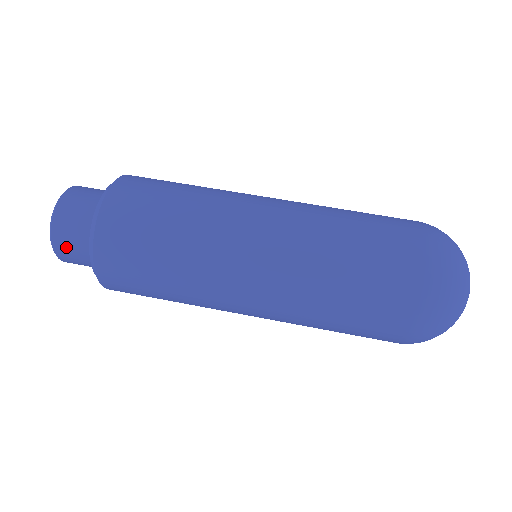
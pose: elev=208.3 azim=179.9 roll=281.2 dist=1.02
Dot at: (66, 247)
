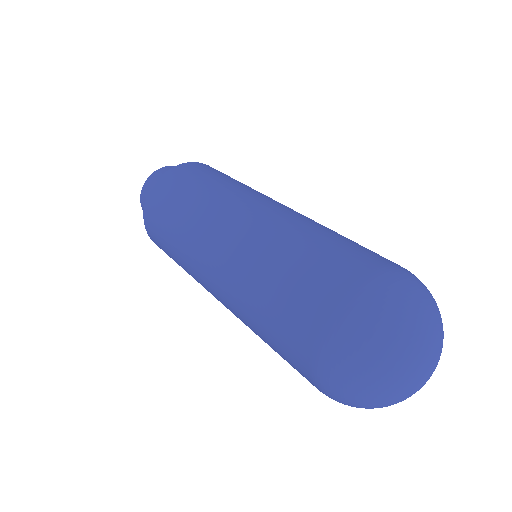
Dot at: occluded
